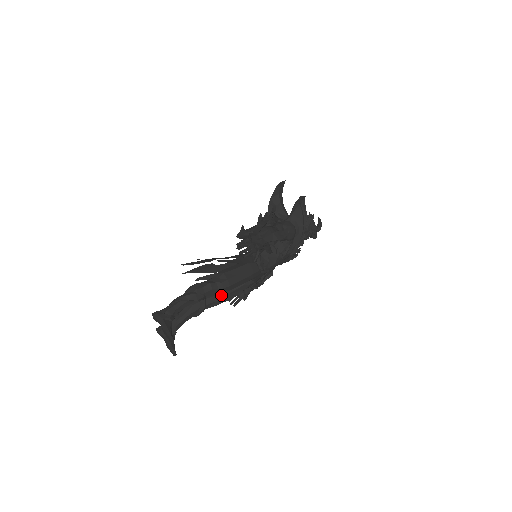
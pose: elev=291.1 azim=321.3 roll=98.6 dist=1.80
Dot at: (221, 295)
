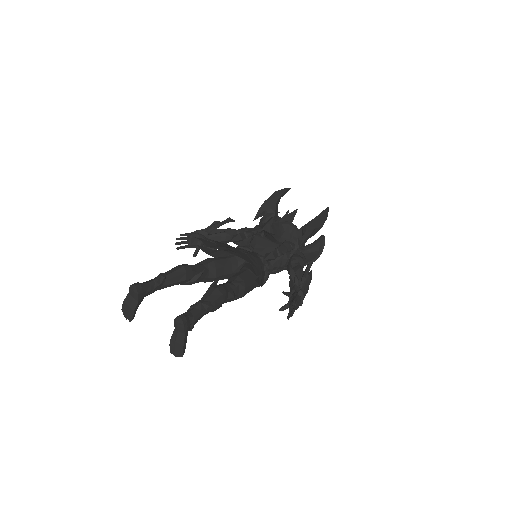
Dot at: (209, 280)
